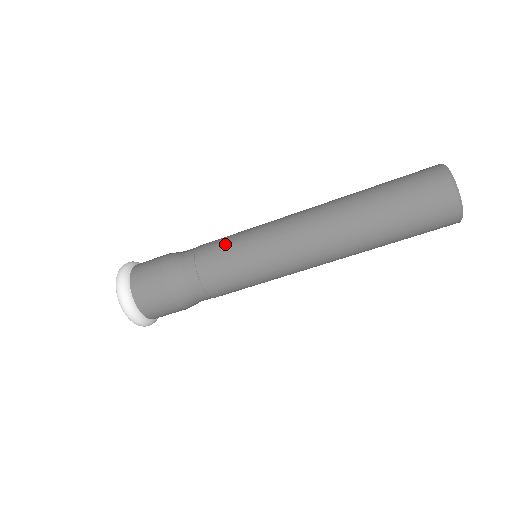
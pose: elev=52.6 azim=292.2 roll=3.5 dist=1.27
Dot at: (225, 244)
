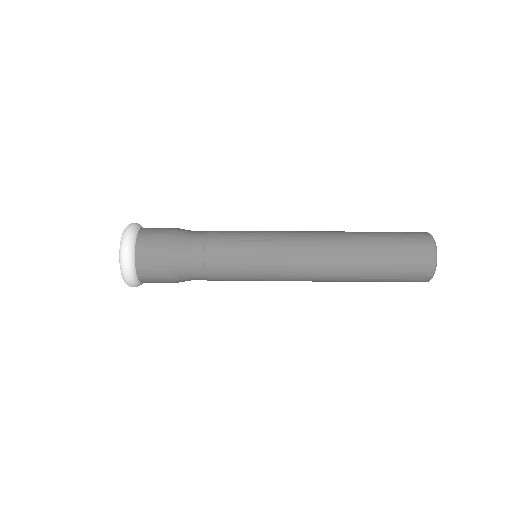
Dot at: (237, 232)
